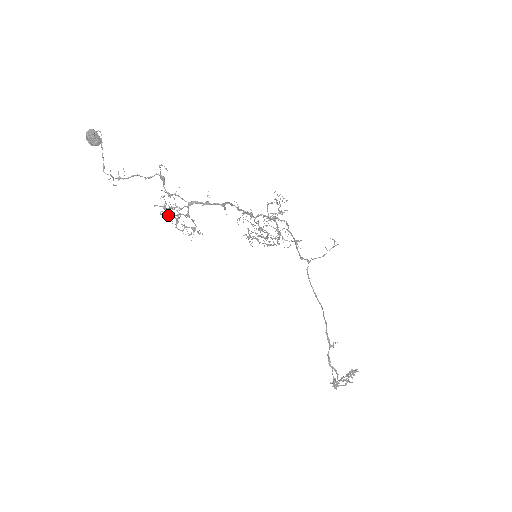
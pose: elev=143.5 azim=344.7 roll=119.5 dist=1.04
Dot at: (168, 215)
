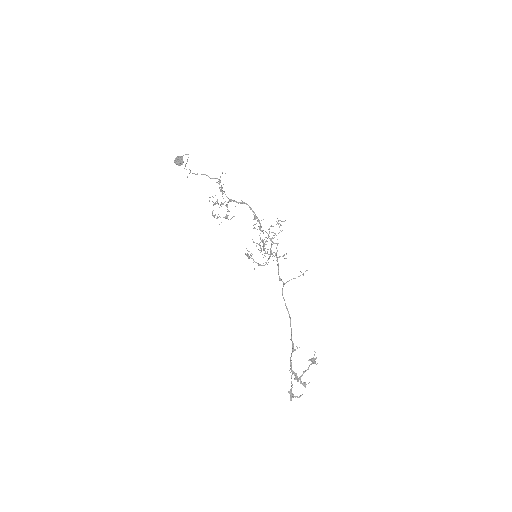
Dot at: (214, 203)
